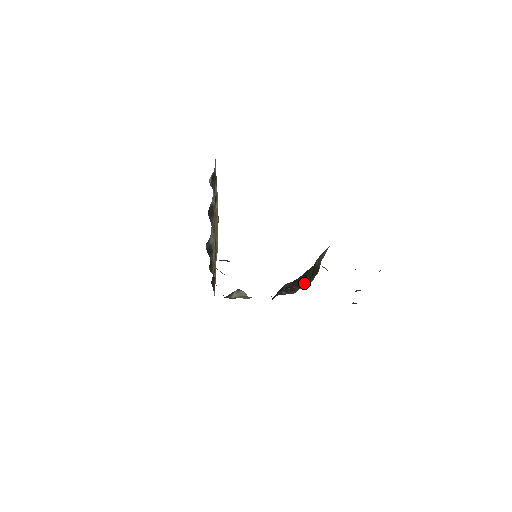
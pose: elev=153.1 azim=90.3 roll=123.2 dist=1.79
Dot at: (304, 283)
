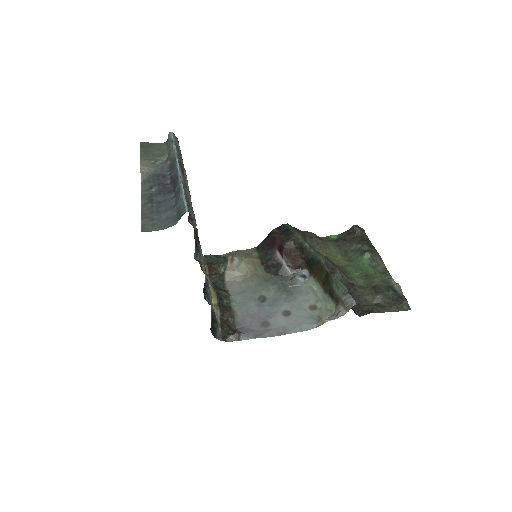
Dot at: (311, 270)
